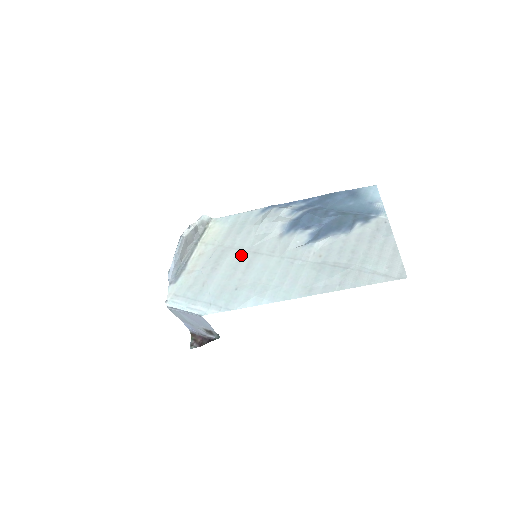
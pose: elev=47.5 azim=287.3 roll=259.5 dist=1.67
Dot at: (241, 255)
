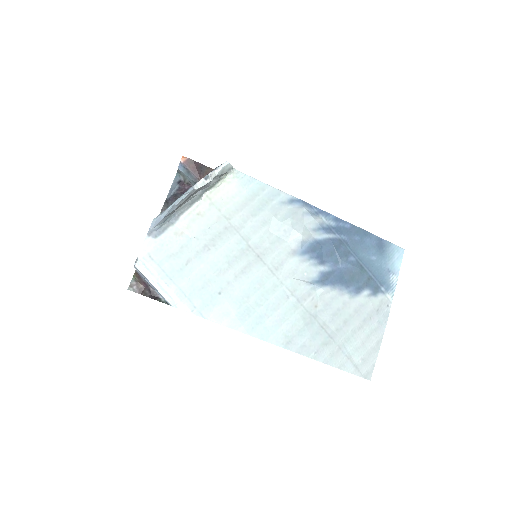
Dot at: (243, 250)
